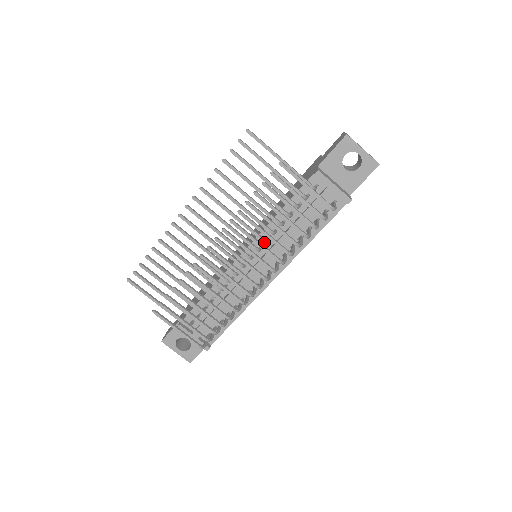
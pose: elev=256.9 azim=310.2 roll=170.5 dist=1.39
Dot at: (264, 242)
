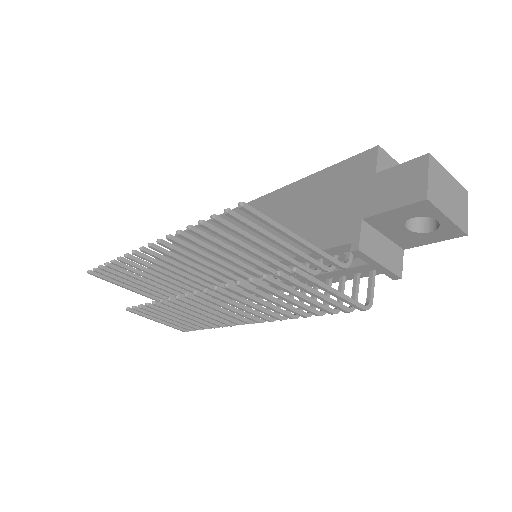
Dot at: occluded
